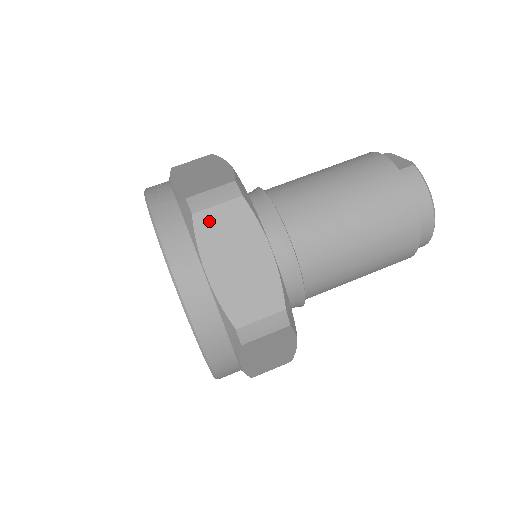
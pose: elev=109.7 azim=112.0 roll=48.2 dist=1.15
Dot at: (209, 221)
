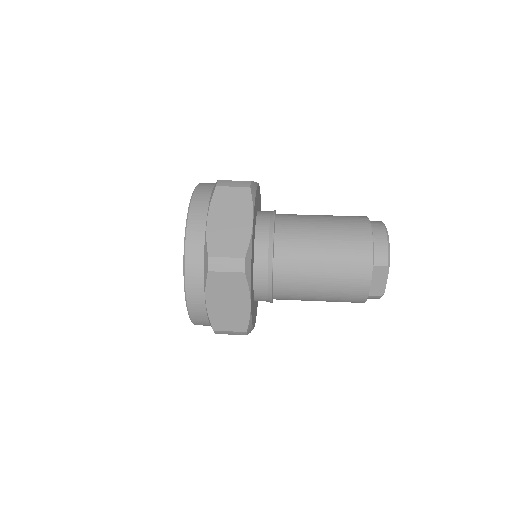
Dot at: occluded
